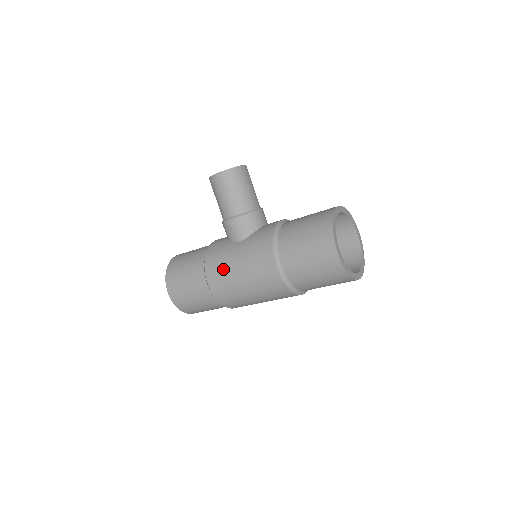
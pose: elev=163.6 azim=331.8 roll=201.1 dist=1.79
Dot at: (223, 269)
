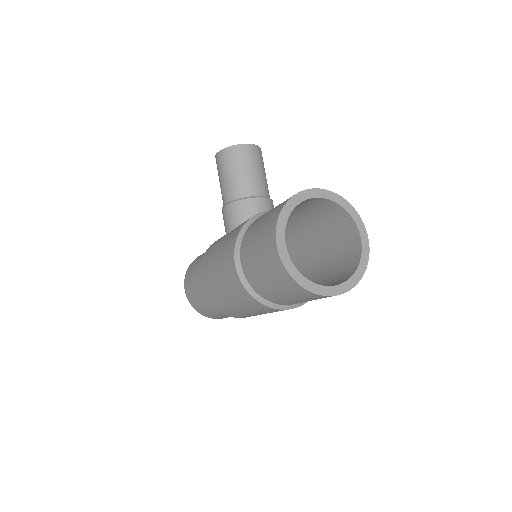
Dot at: (207, 264)
